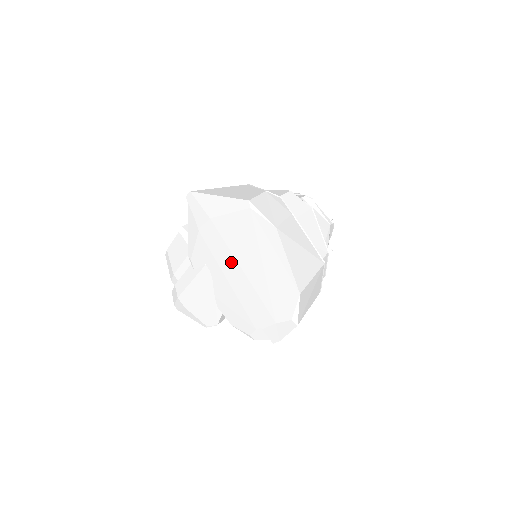
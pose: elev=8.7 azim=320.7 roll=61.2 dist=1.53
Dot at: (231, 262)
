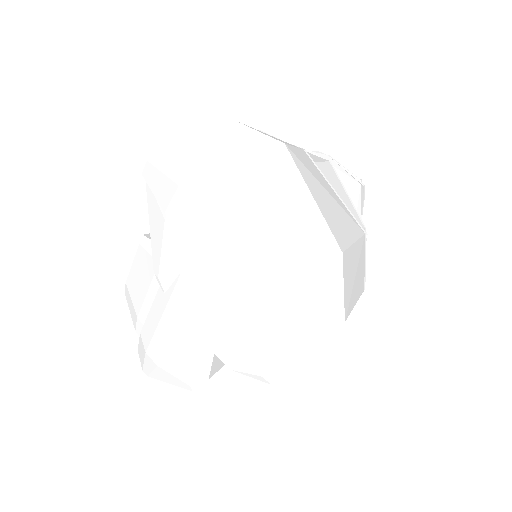
Dot at: (218, 247)
